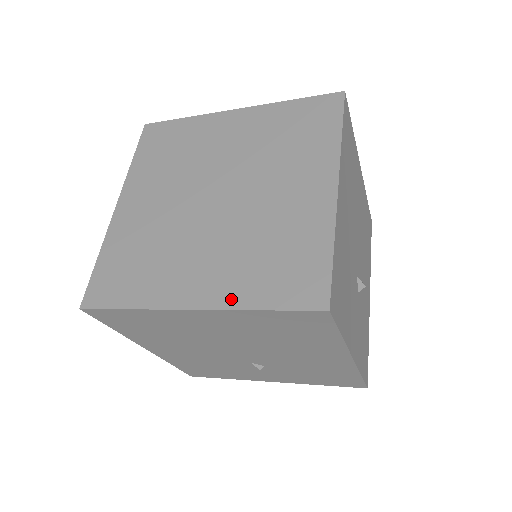
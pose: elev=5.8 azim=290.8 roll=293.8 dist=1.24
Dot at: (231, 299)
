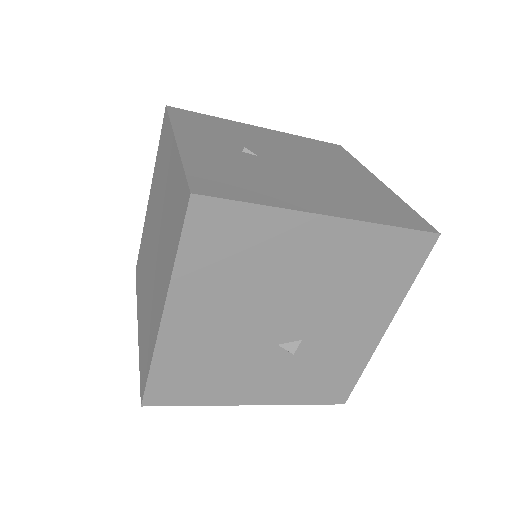
Dot at: (140, 341)
